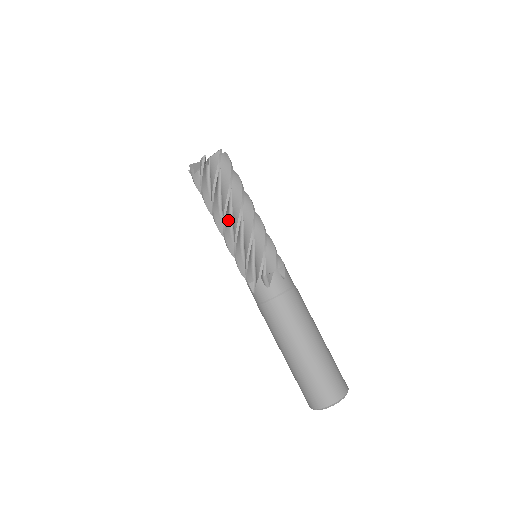
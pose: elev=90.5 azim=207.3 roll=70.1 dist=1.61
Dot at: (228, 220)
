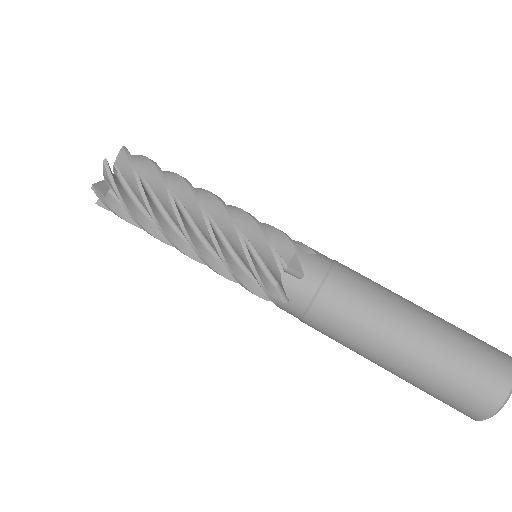
Dot at: (184, 242)
